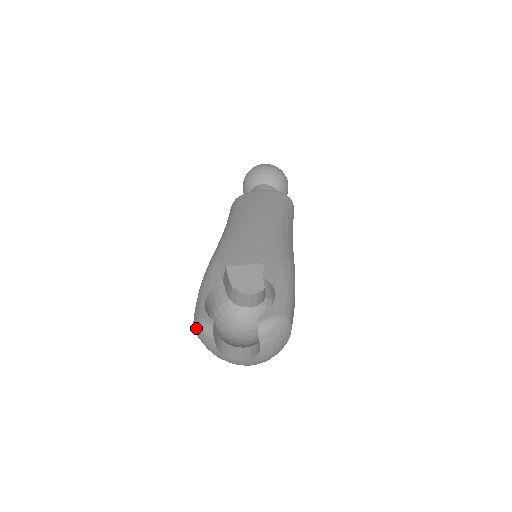
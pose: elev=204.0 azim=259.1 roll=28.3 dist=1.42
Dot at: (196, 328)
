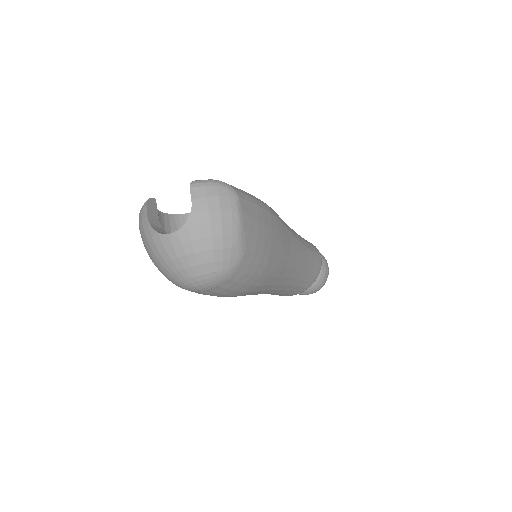
Dot at: (139, 217)
